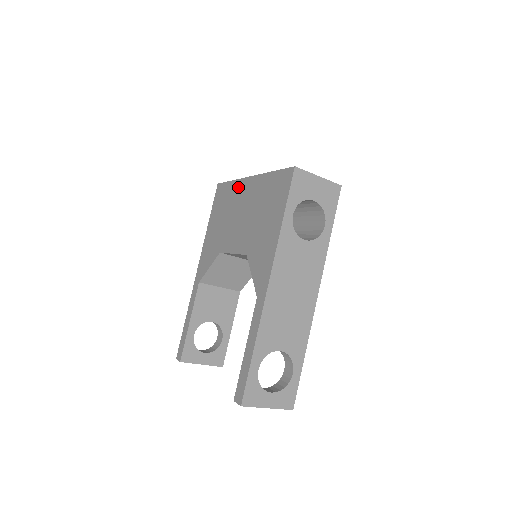
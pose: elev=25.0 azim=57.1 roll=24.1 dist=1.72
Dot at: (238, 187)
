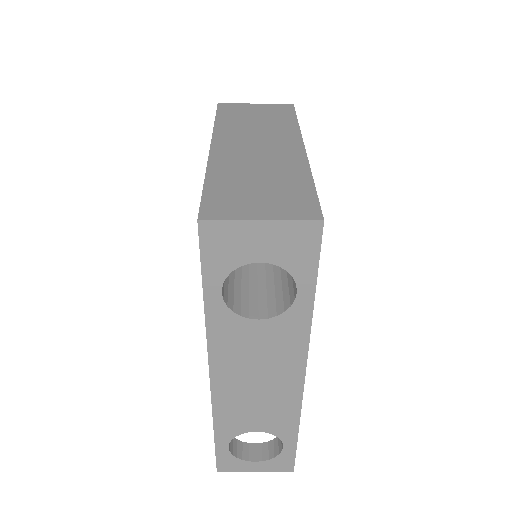
Dot at: occluded
